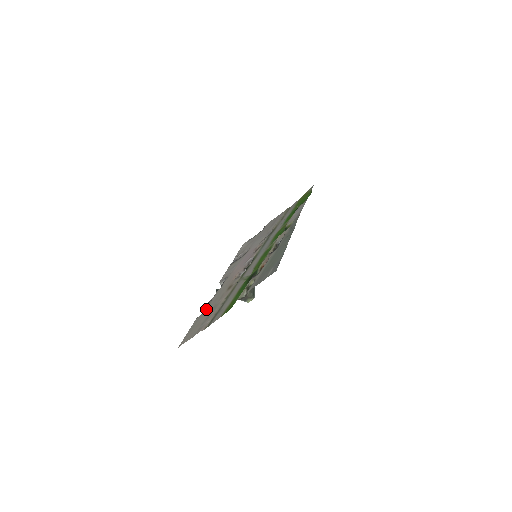
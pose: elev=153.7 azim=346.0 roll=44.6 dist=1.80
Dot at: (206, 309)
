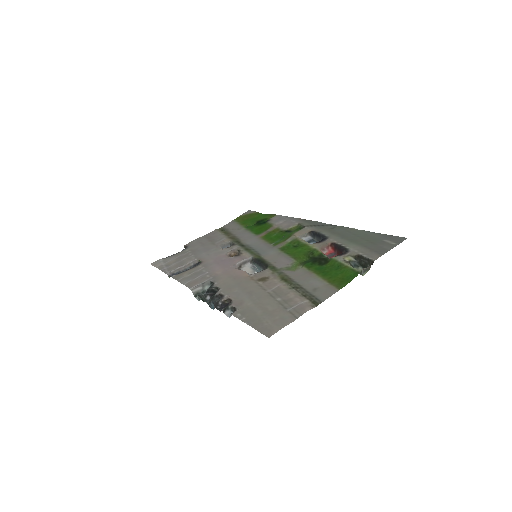
Dot at: (243, 302)
